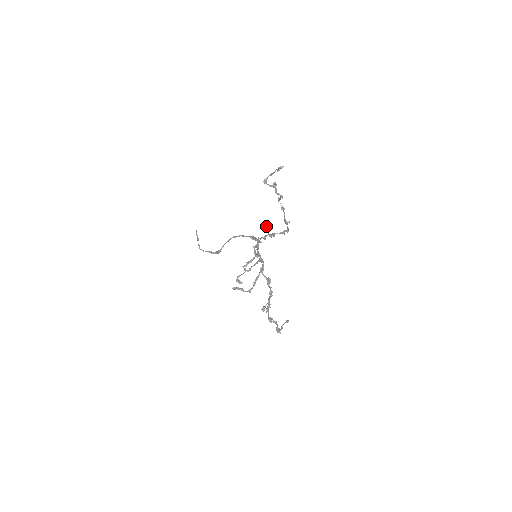
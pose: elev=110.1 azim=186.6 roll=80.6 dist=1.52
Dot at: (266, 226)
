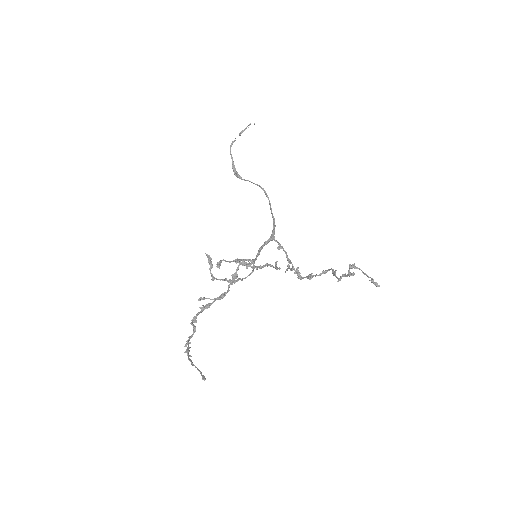
Dot at: (297, 273)
